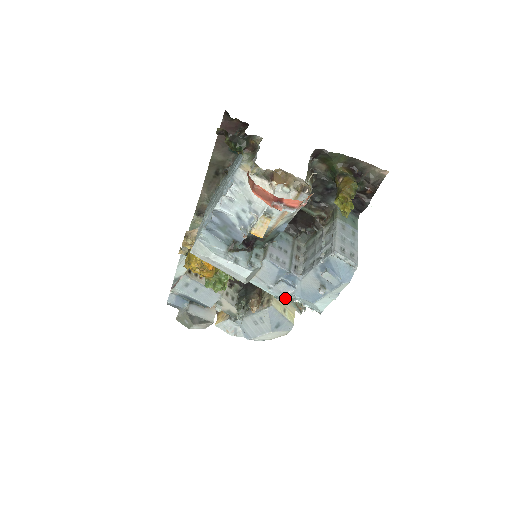
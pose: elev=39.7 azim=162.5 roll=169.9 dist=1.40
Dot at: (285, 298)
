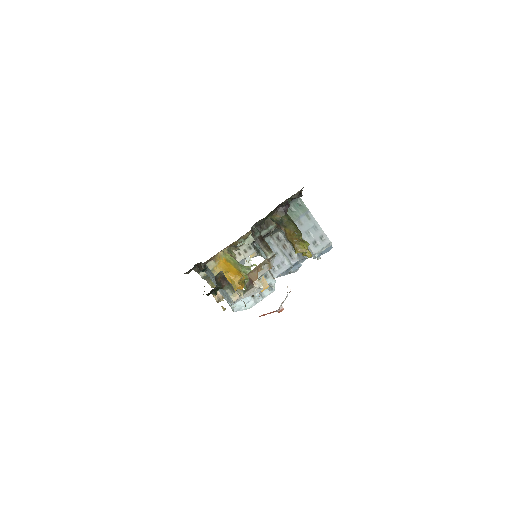
Dot at: occluded
